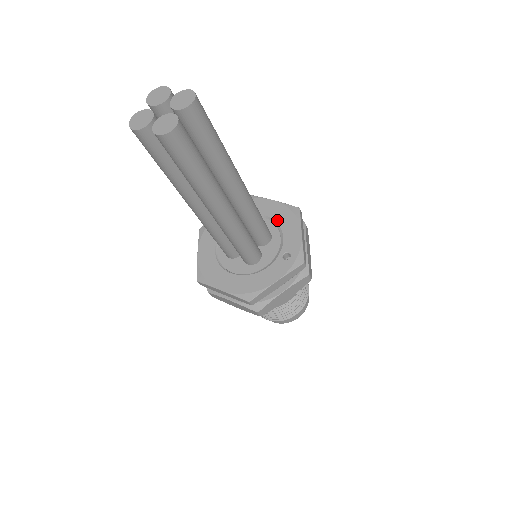
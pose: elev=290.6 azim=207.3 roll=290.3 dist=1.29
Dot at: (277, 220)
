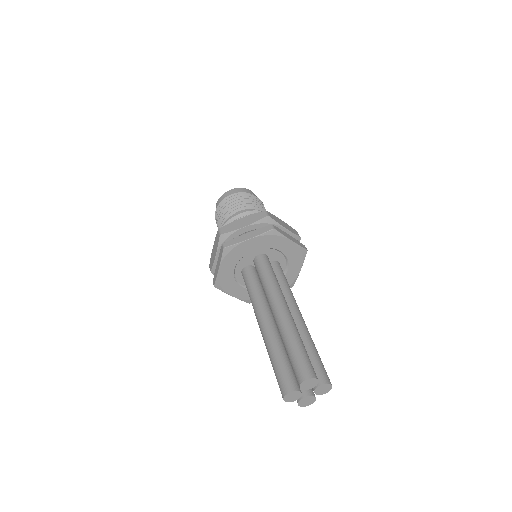
Dot at: (289, 258)
